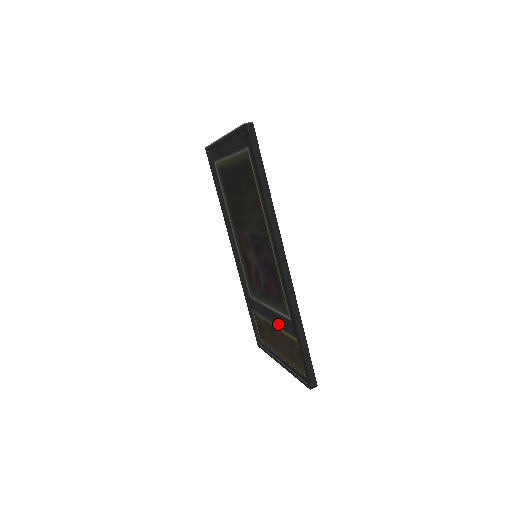
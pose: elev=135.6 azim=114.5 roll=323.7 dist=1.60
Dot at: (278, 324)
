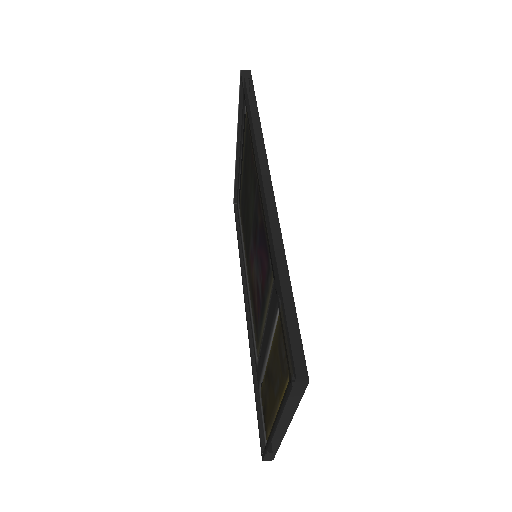
Dot at: (270, 332)
